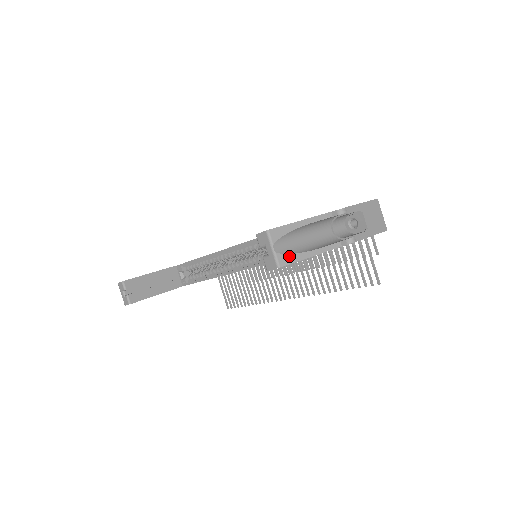
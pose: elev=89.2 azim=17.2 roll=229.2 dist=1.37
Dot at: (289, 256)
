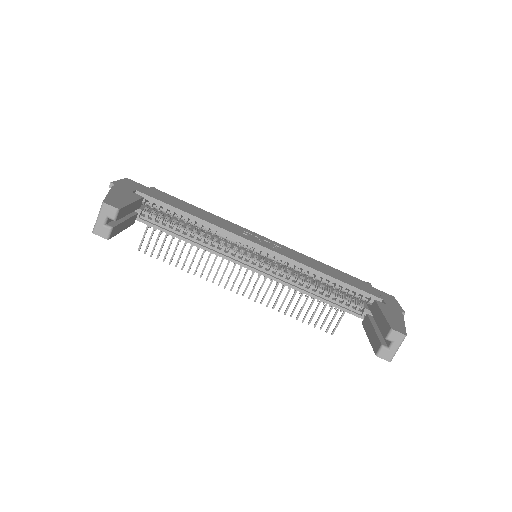
Dot at: occluded
